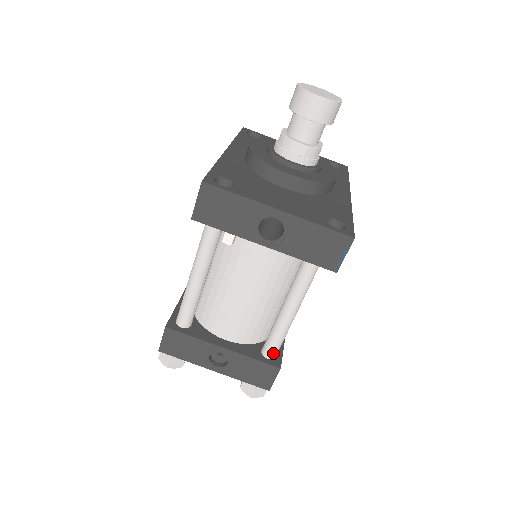
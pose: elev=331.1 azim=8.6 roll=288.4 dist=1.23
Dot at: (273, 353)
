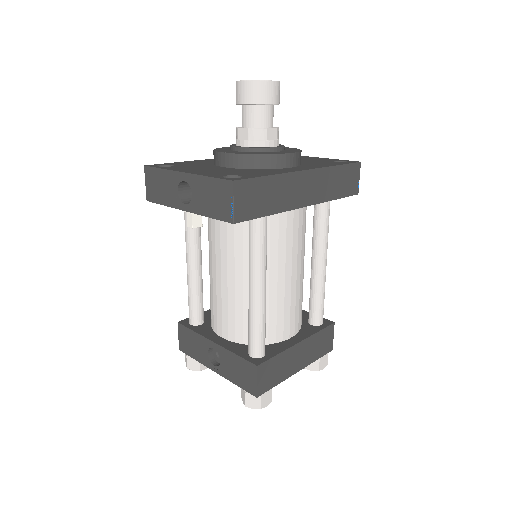
Dot at: (254, 349)
